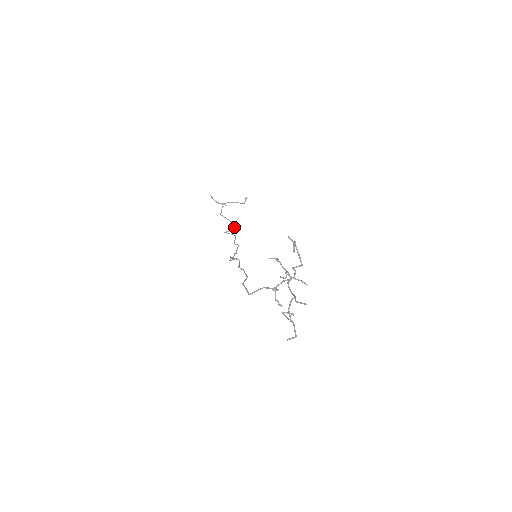
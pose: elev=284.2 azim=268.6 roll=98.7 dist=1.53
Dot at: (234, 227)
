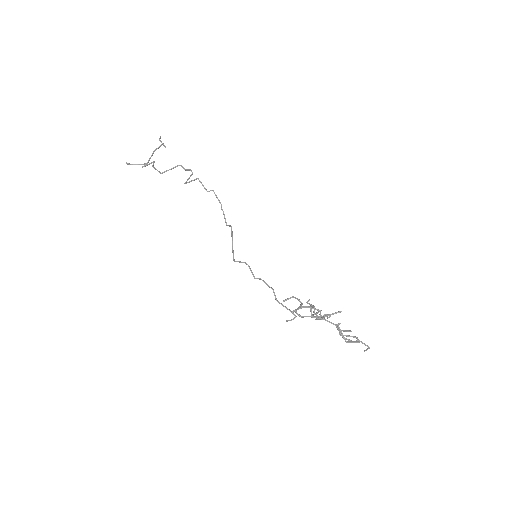
Dot at: occluded
